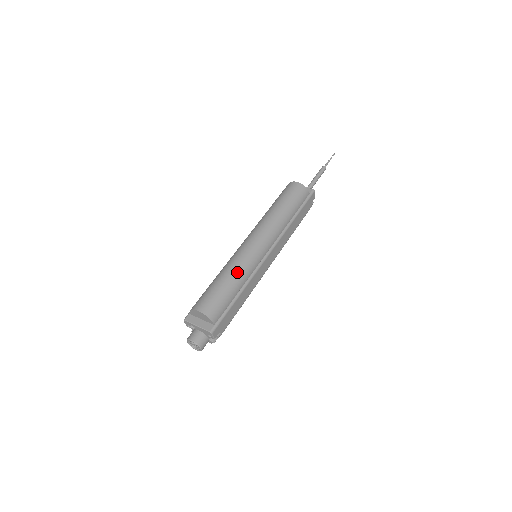
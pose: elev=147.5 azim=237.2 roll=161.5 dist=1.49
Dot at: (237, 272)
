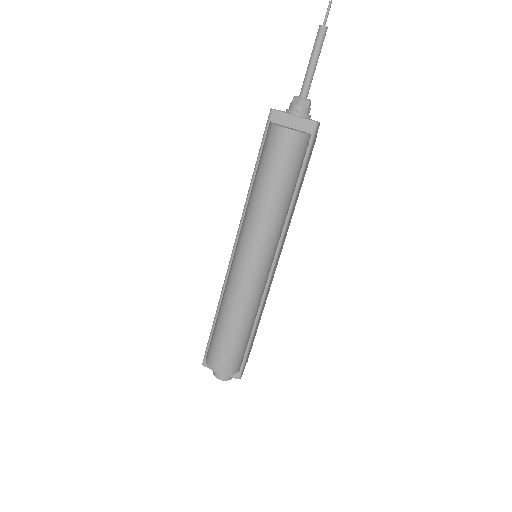
Dot at: (244, 316)
